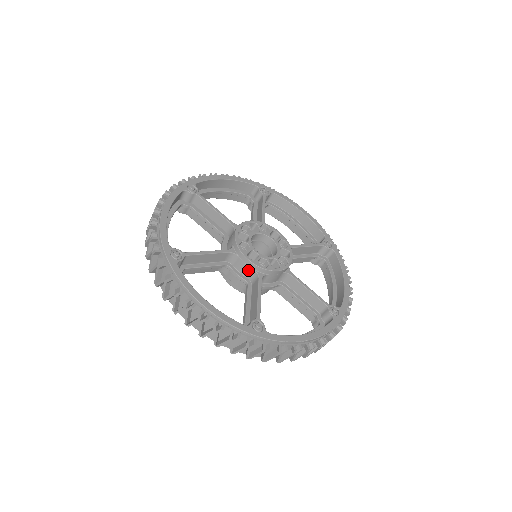
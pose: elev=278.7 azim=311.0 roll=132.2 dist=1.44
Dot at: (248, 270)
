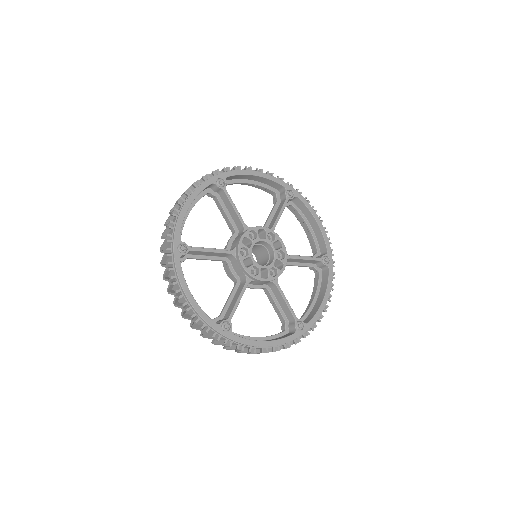
Dot at: (240, 272)
